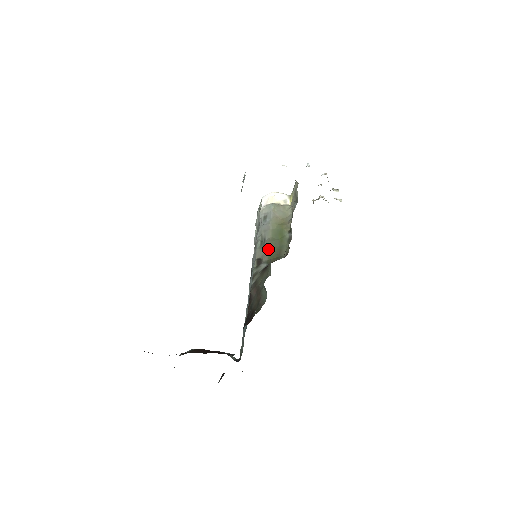
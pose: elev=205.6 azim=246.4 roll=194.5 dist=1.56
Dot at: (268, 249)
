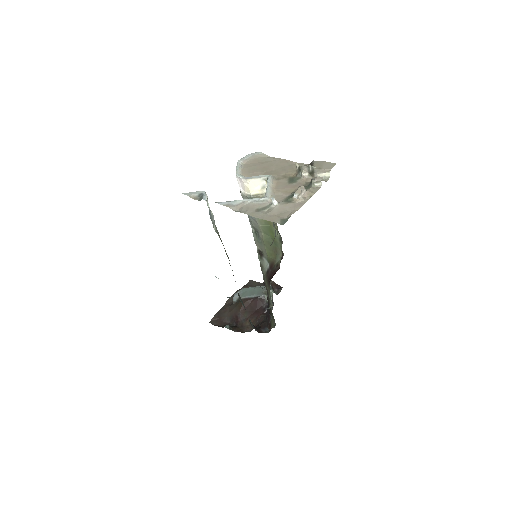
Dot at: (264, 246)
